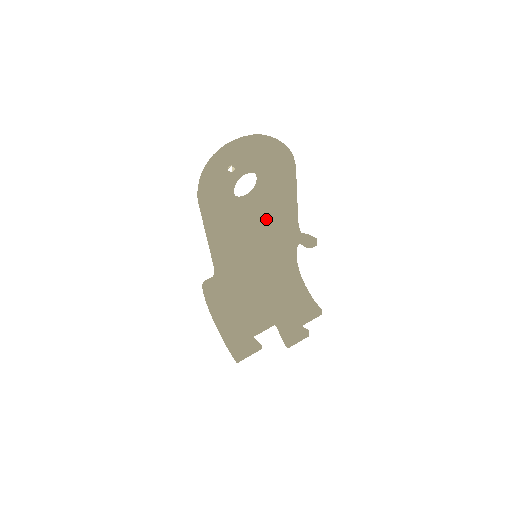
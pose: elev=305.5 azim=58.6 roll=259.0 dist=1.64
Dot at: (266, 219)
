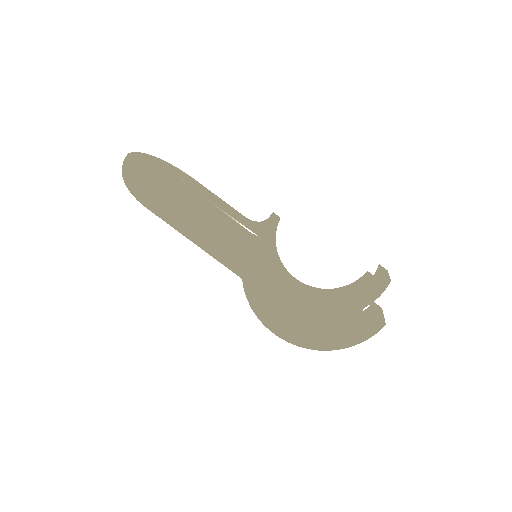
Dot at: (221, 218)
